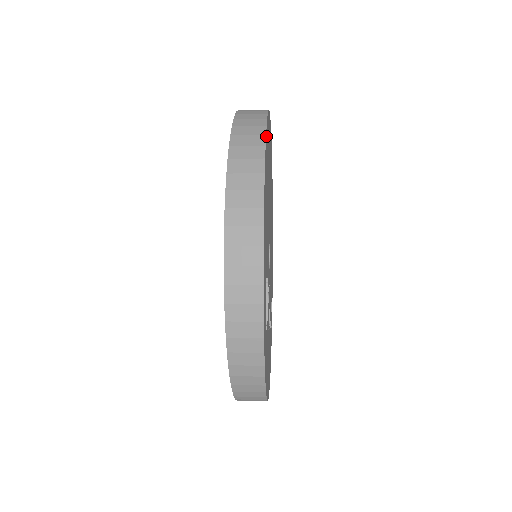
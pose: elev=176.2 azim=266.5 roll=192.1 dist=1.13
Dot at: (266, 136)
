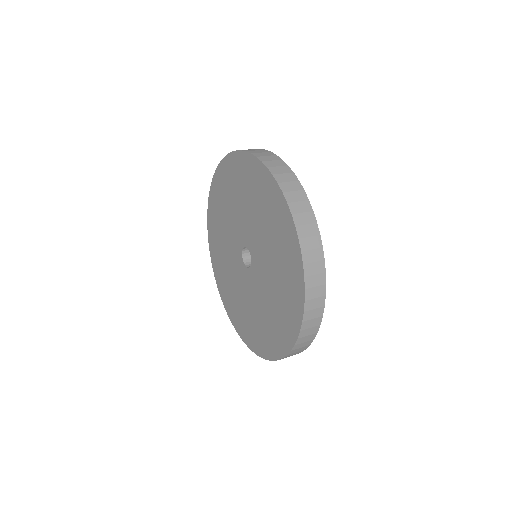
Dot at: (300, 189)
